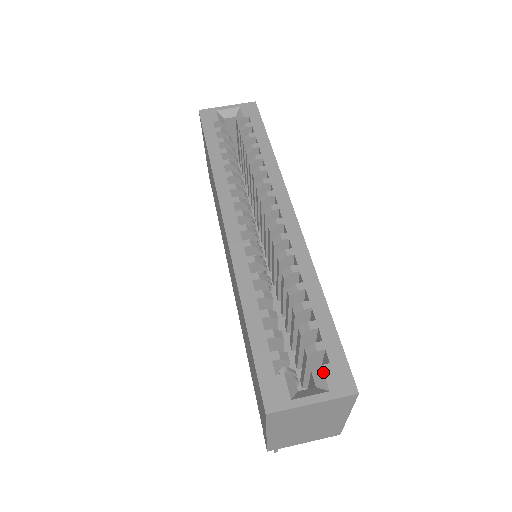
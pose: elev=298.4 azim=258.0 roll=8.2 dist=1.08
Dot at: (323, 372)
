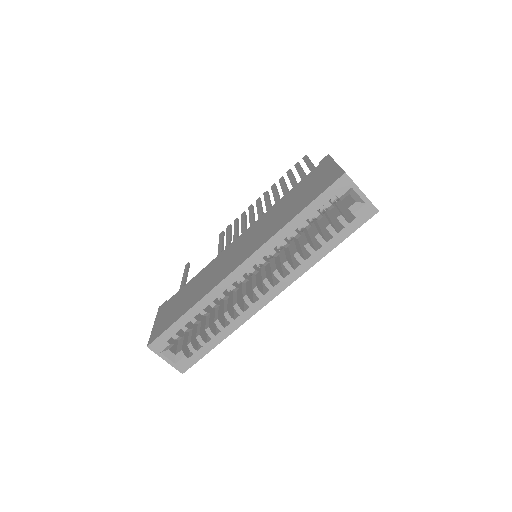
Dot at: (182, 358)
